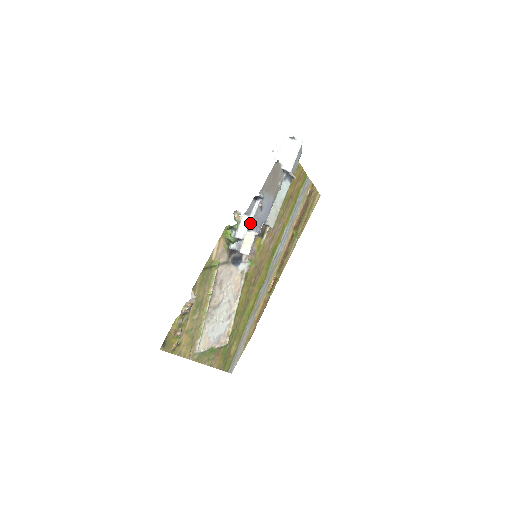
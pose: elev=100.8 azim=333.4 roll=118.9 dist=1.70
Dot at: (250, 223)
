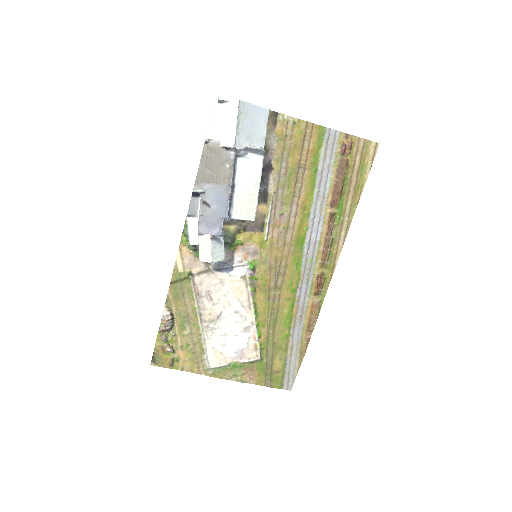
Dot at: (198, 226)
